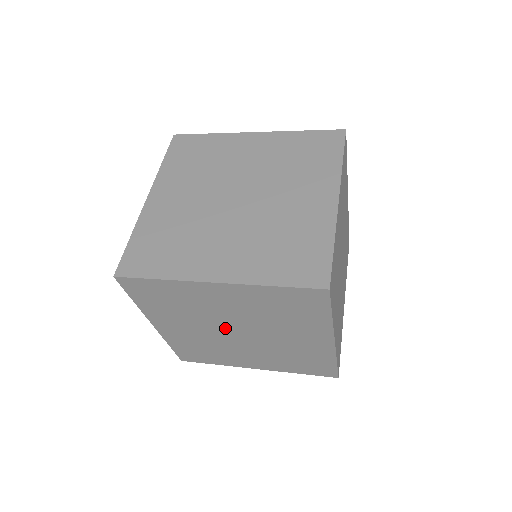
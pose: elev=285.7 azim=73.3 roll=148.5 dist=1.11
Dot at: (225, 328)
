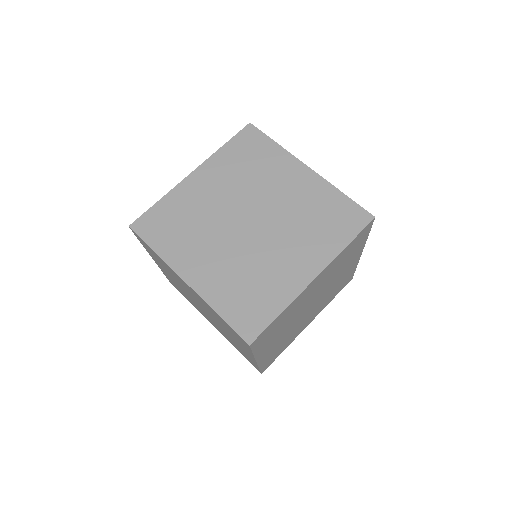
Dot at: (194, 299)
